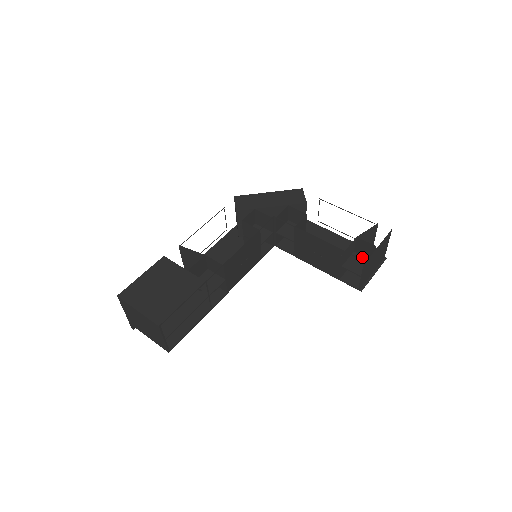
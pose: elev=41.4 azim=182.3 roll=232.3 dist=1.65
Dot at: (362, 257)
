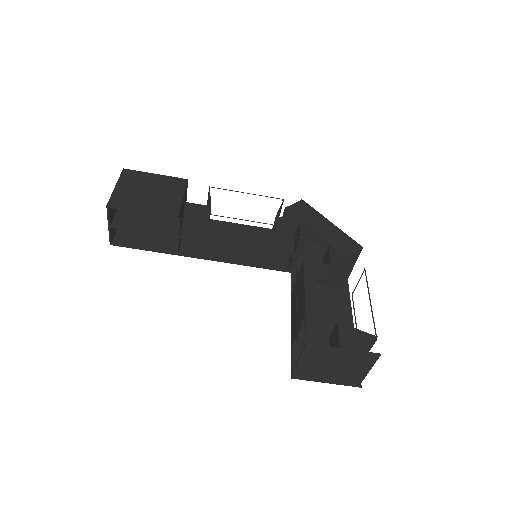
Dot at: occluded
